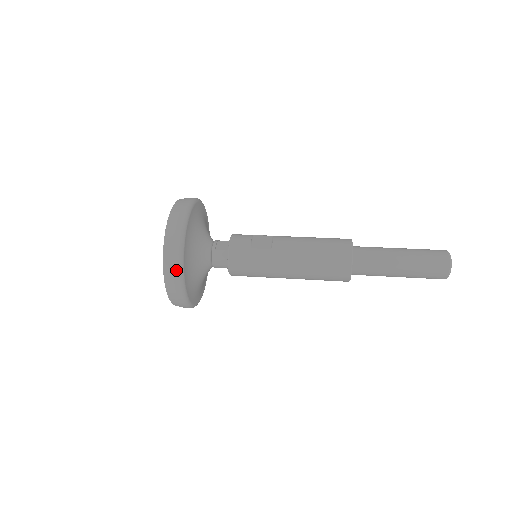
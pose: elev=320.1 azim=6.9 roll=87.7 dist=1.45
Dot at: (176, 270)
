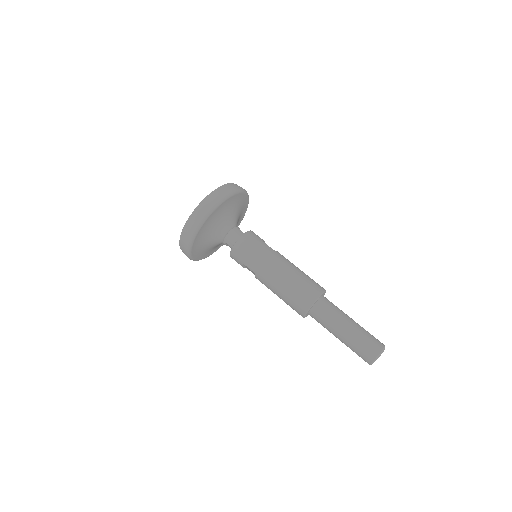
Dot at: (221, 196)
